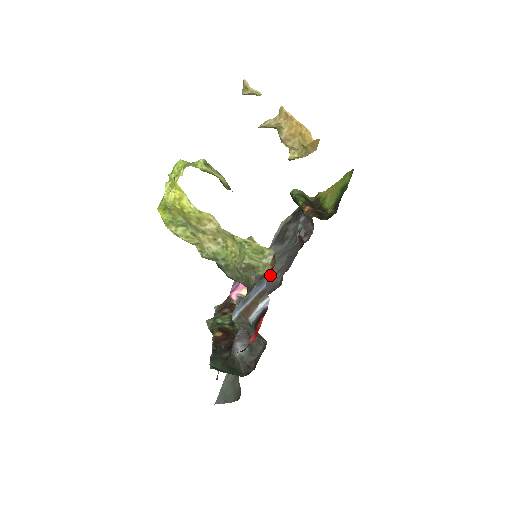
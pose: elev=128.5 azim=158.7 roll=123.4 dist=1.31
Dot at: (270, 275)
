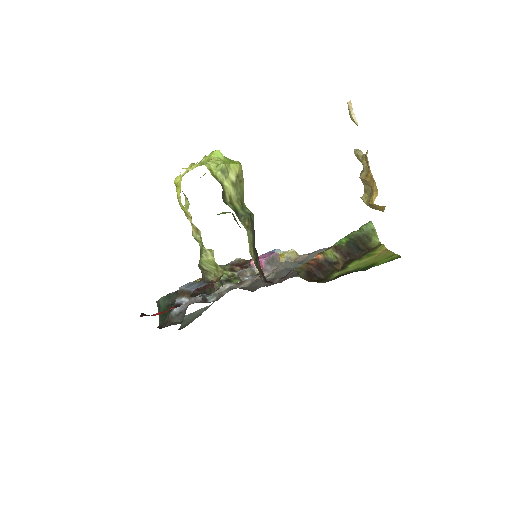
Dot at: (269, 275)
